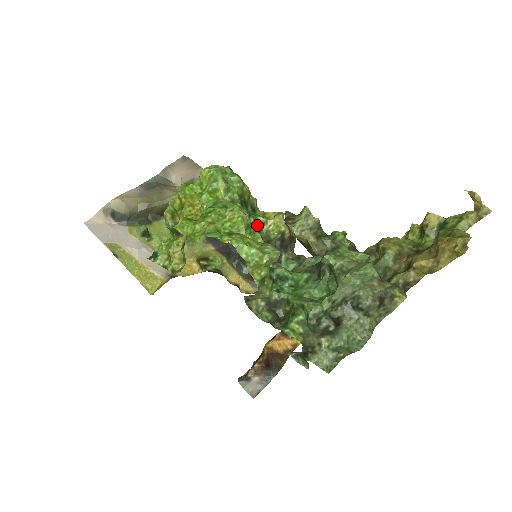
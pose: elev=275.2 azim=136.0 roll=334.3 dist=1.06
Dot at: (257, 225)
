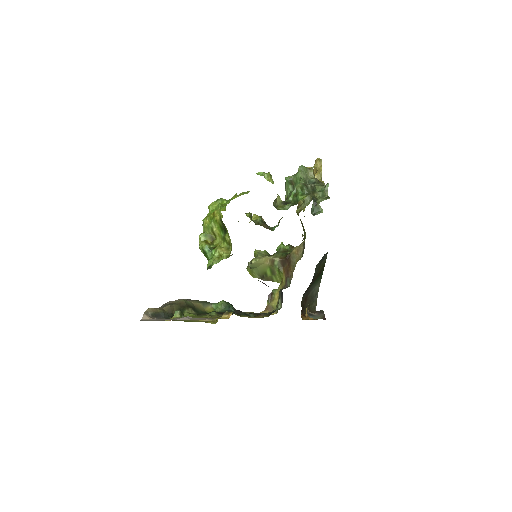
Dot at: (249, 214)
